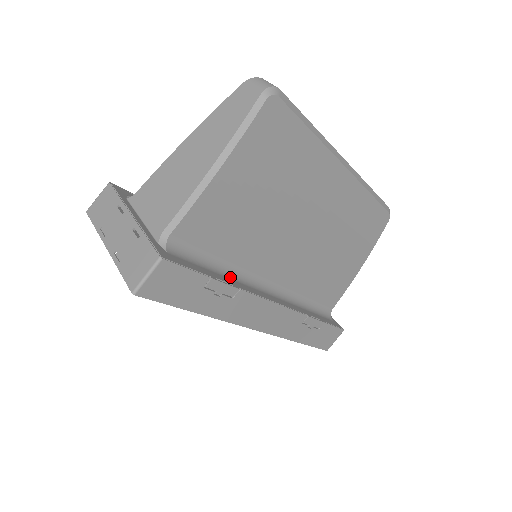
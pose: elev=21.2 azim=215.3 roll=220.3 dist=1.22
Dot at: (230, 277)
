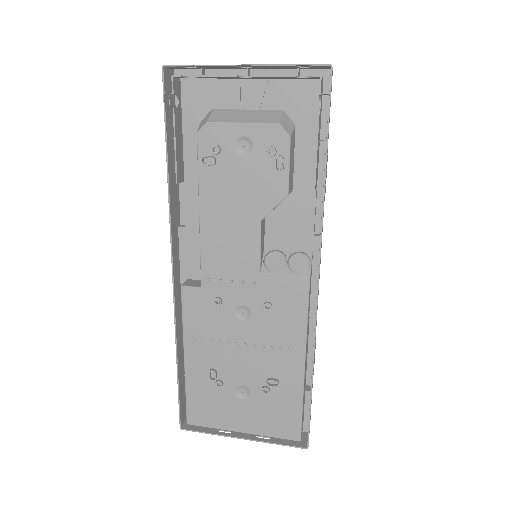
Dot at: occluded
